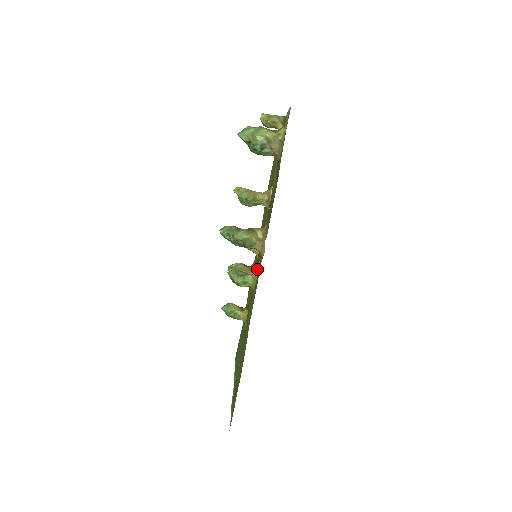
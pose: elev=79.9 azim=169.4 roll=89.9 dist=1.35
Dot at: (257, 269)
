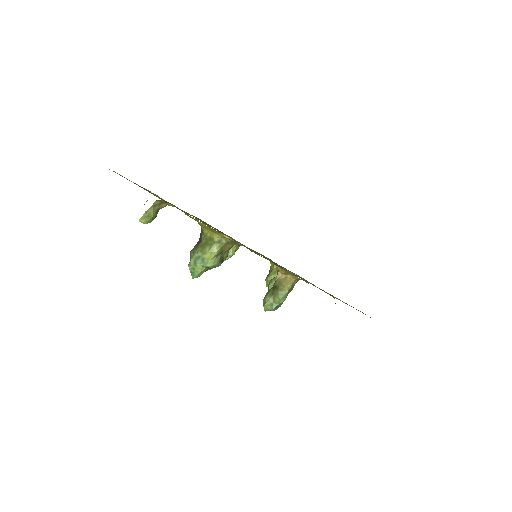
Dot at: occluded
